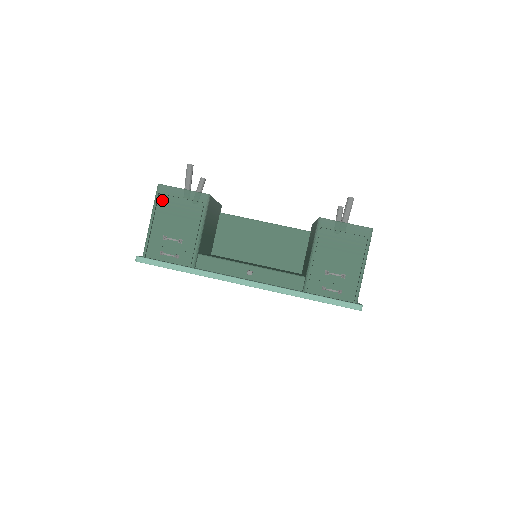
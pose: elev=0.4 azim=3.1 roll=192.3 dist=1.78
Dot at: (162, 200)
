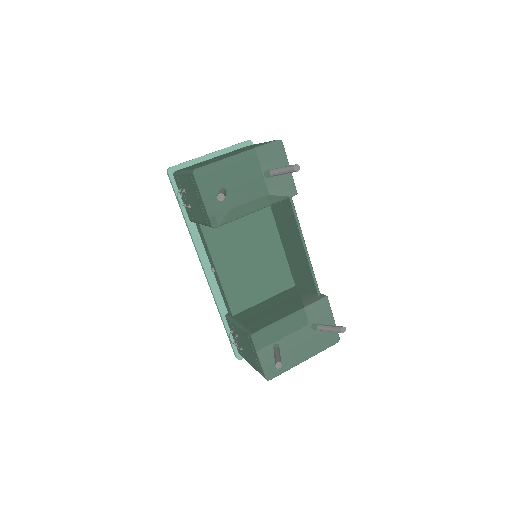
Dot at: (191, 180)
